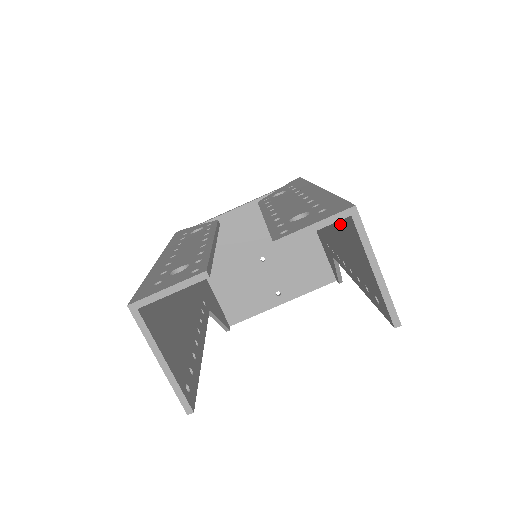
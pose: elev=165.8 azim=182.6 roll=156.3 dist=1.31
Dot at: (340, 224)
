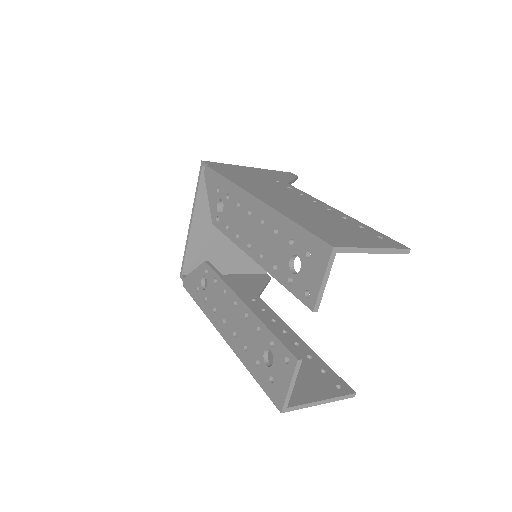
Dot at: occluded
